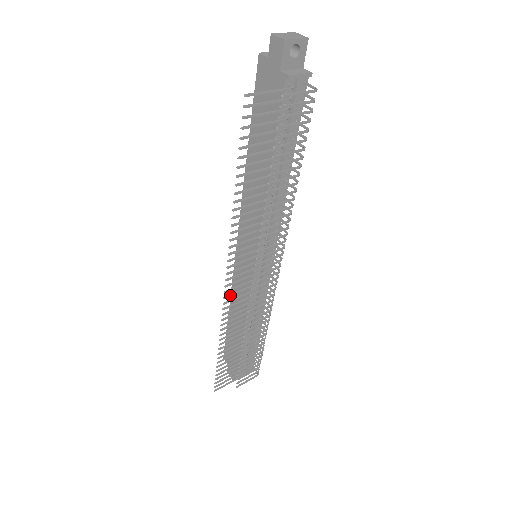
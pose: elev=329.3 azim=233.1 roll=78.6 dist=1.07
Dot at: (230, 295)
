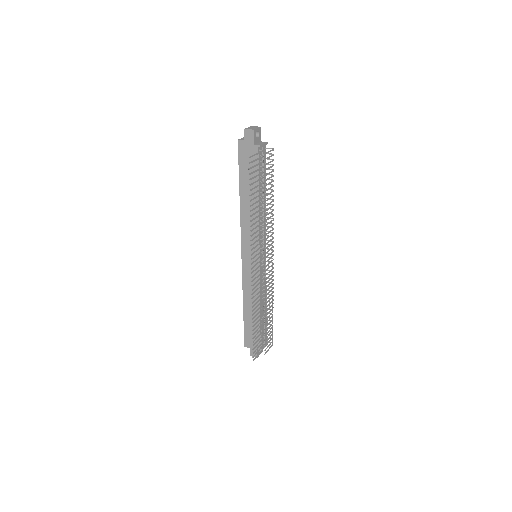
Dot at: (253, 280)
